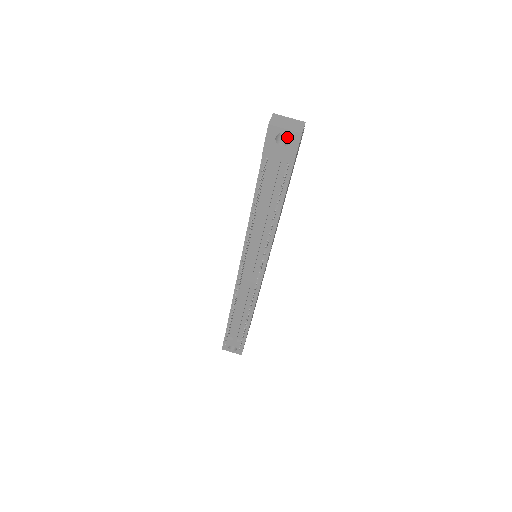
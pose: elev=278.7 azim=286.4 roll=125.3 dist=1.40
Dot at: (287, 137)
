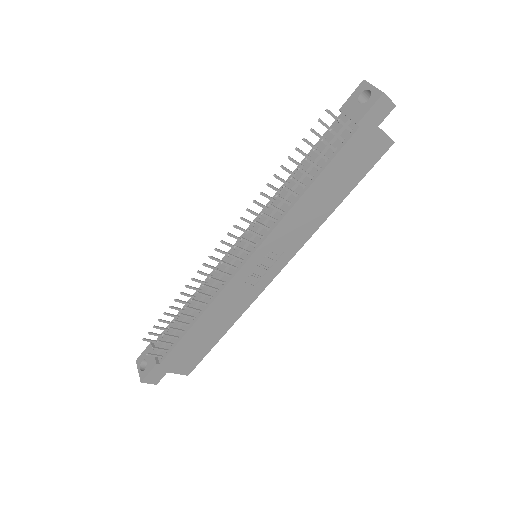
Dot at: occluded
